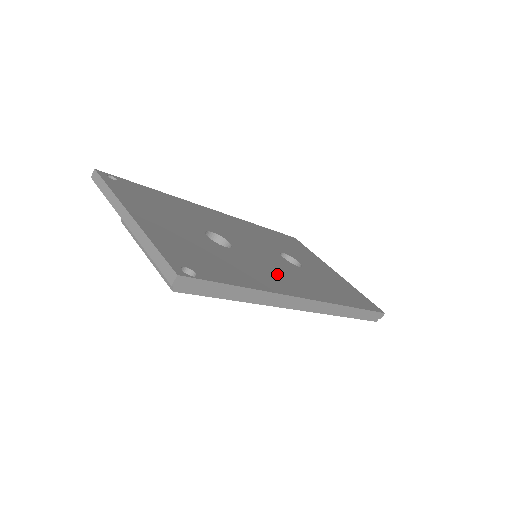
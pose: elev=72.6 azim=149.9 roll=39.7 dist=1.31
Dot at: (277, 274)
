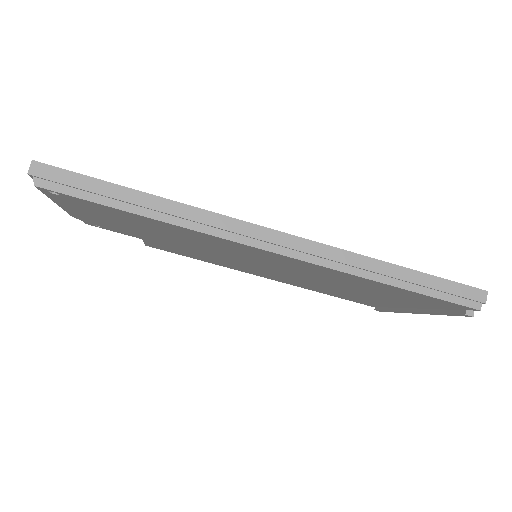
Dot at: occluded
